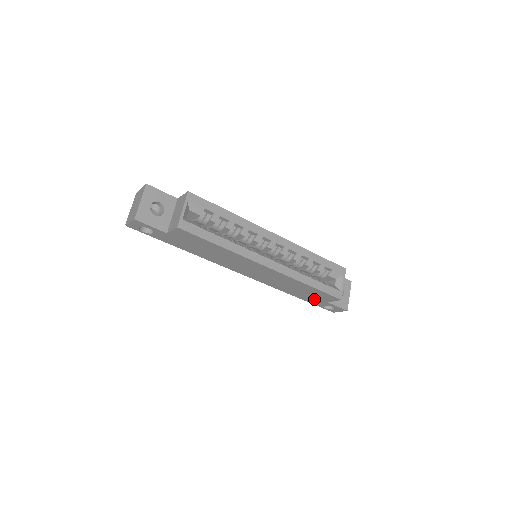
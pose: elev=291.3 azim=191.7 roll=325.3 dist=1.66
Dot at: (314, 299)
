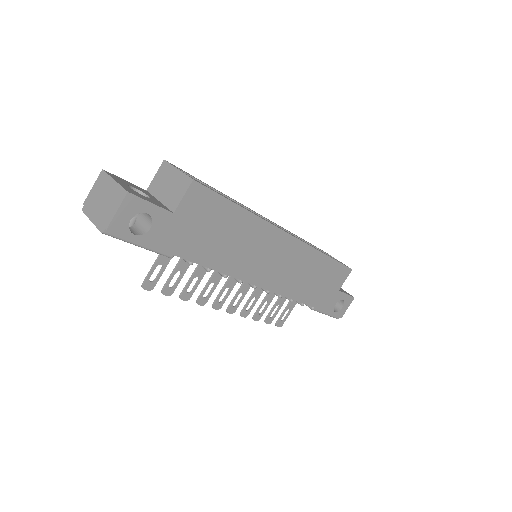
Dot at: (327, 294)
